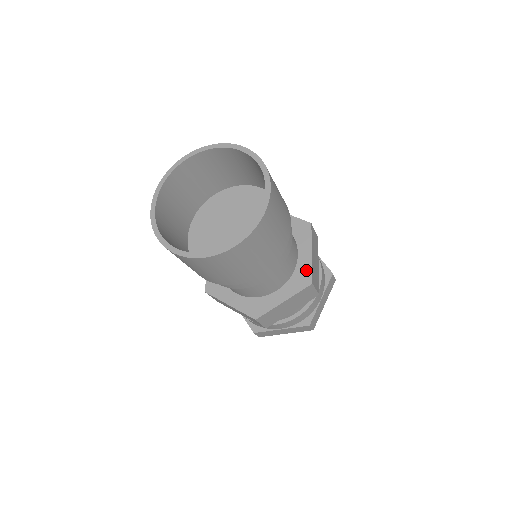
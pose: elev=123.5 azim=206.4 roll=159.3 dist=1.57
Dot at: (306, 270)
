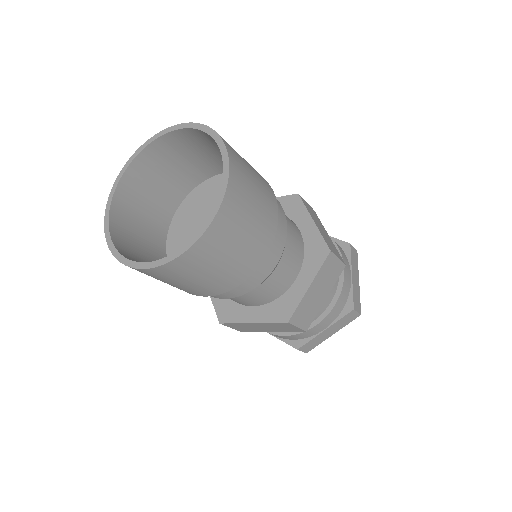
Dot at: (317, 241)
